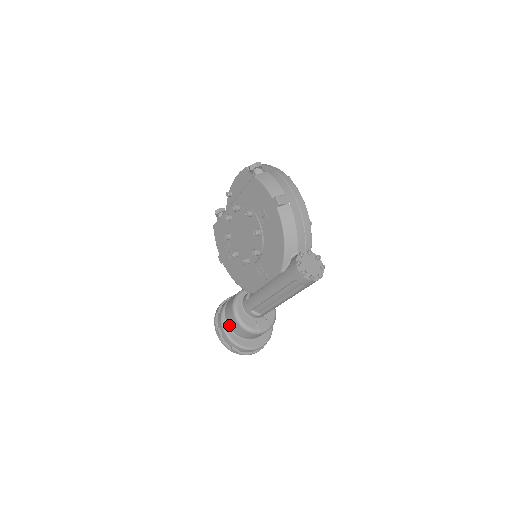
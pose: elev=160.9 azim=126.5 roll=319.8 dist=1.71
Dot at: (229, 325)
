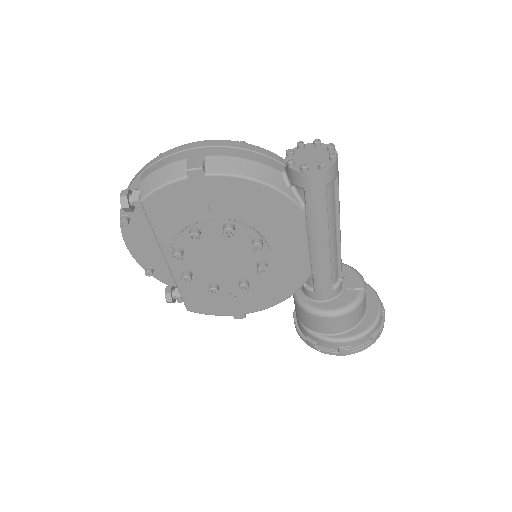
Dot at: (340, 331)
